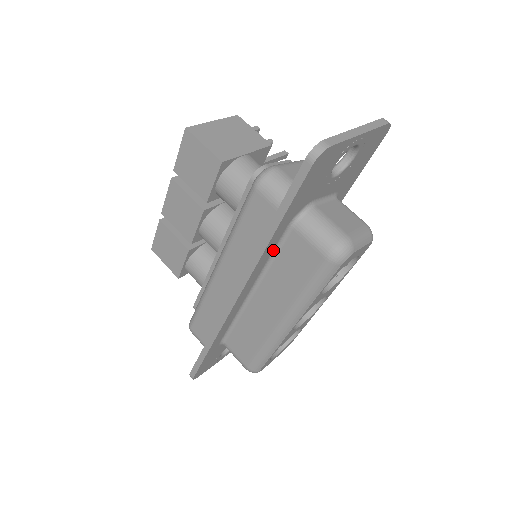
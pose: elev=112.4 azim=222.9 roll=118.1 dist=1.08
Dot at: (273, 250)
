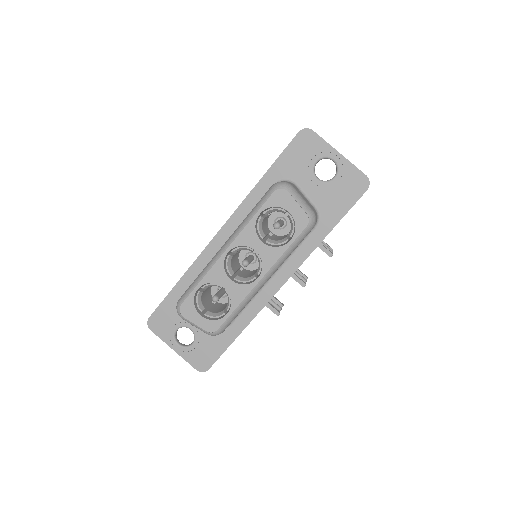
Dot at: occluded
